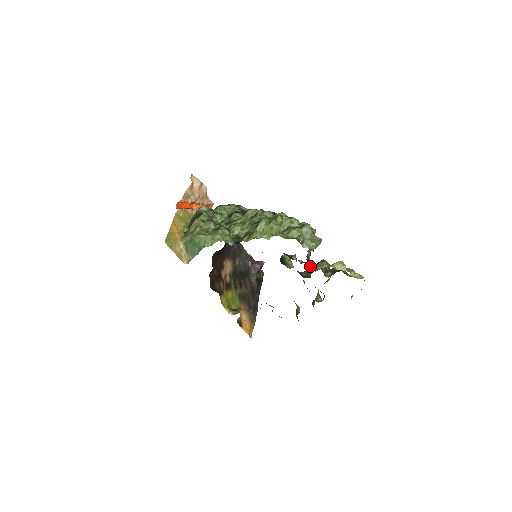
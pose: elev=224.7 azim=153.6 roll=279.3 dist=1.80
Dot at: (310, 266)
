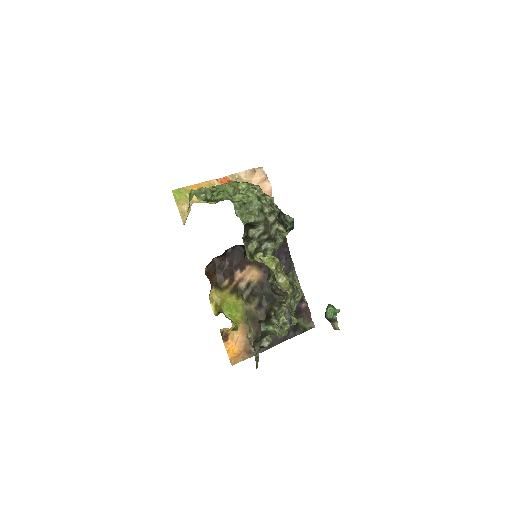
Dot at: (255, 258)
